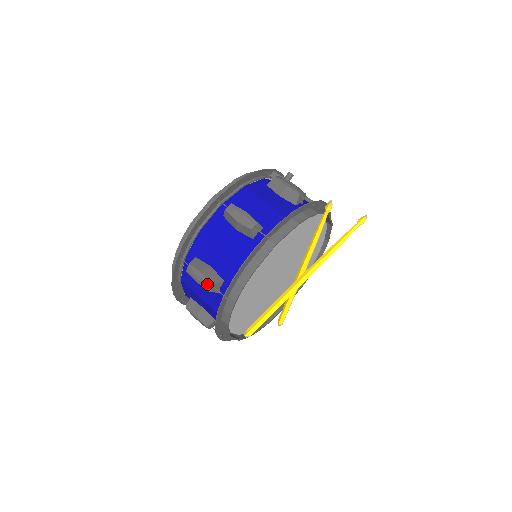
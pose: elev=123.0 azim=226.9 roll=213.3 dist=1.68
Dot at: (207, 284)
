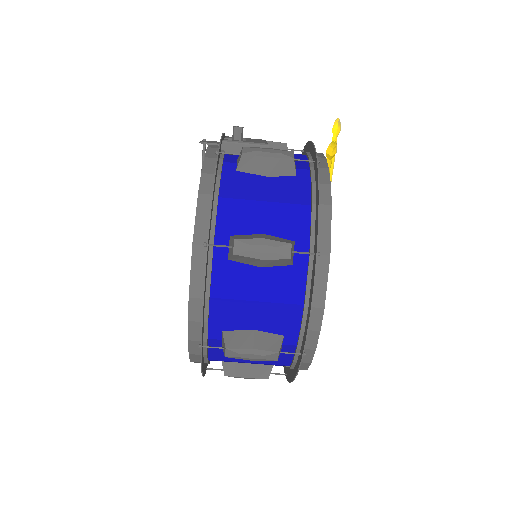
Dot at: (269, 356)
